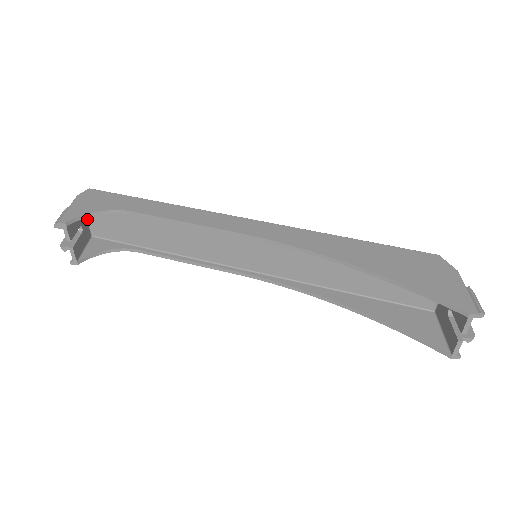
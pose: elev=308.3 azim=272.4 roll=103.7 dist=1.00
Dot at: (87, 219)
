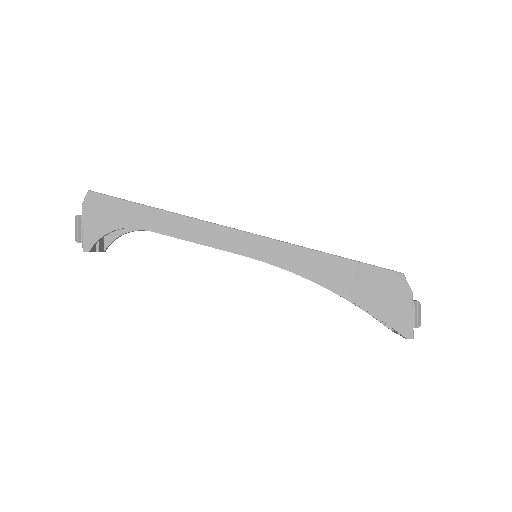
Dot at: occluded
